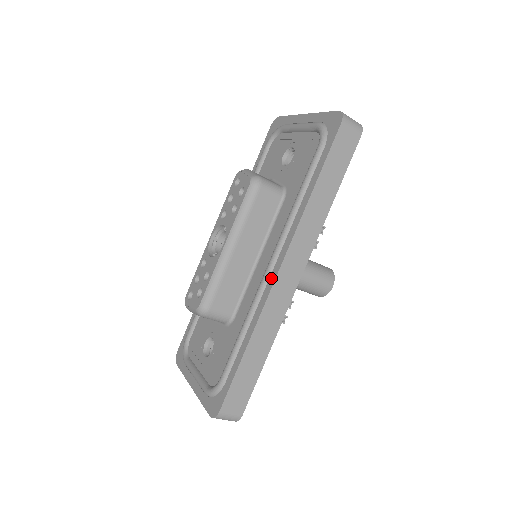
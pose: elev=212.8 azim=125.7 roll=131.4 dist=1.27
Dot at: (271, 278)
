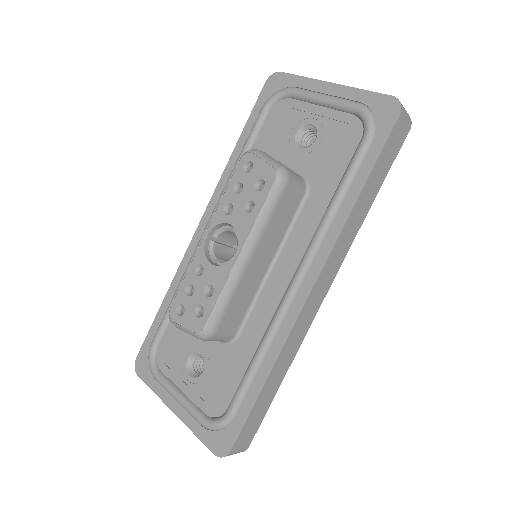
Dot at: (298, 298)
